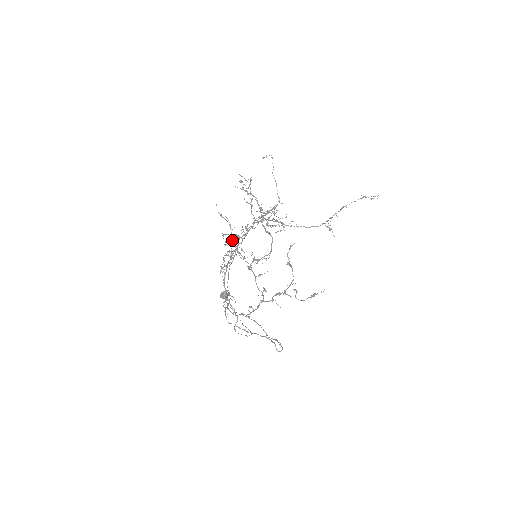
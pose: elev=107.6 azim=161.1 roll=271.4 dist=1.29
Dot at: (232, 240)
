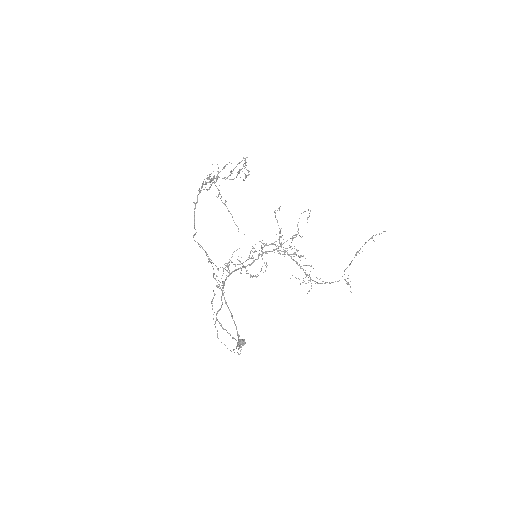
Dot at: occluded
